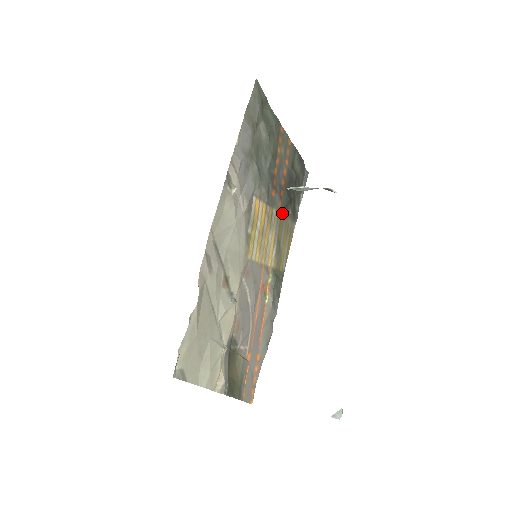
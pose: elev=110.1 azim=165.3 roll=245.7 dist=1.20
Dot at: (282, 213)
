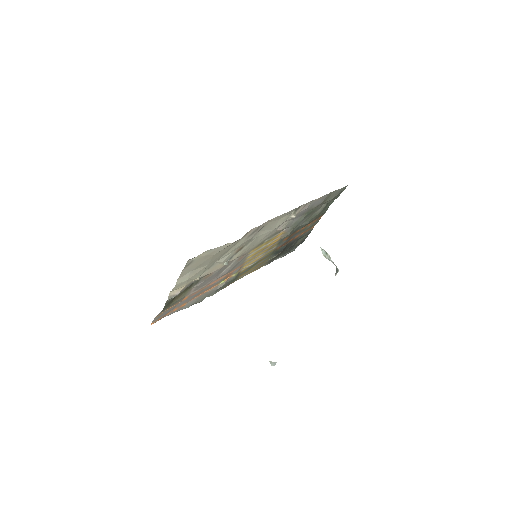
Dot at: (273, 252)
